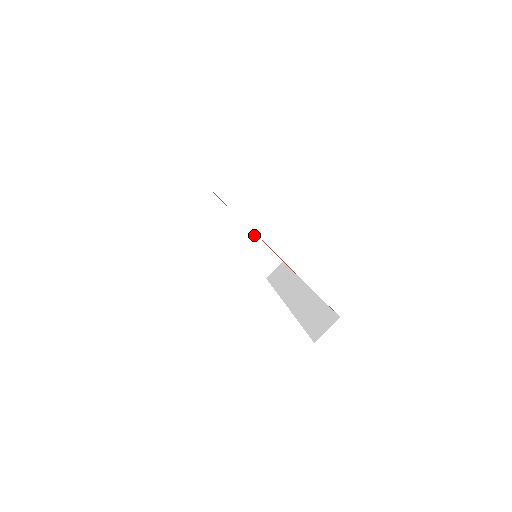
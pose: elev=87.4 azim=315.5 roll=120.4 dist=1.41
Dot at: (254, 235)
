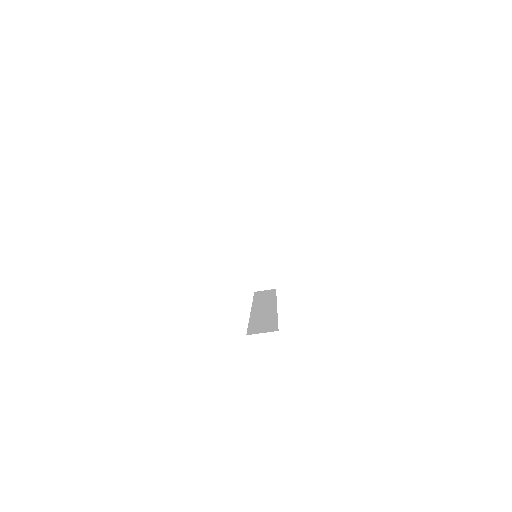
Dot at: (269, 253)
